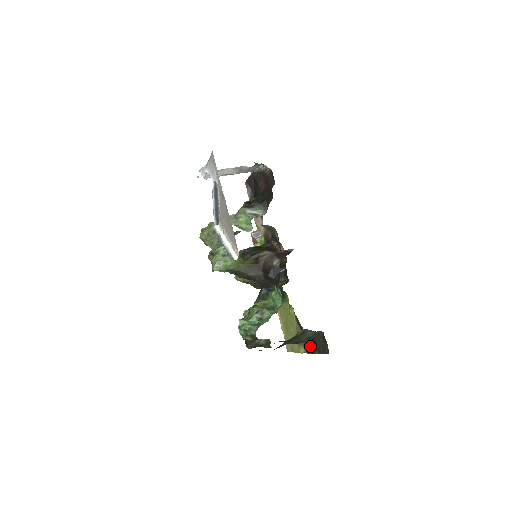
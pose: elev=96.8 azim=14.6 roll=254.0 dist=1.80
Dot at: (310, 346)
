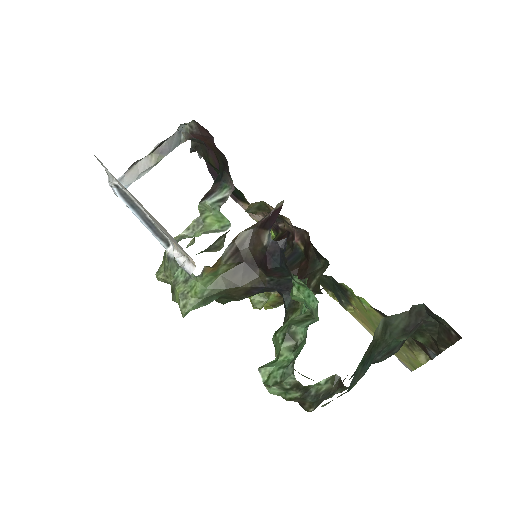
Dot at: (425, 344)
